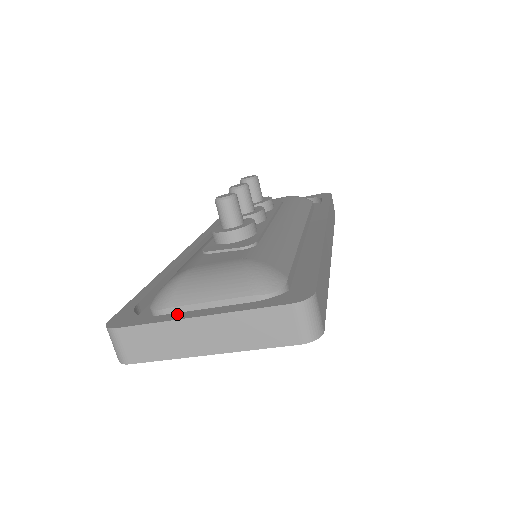
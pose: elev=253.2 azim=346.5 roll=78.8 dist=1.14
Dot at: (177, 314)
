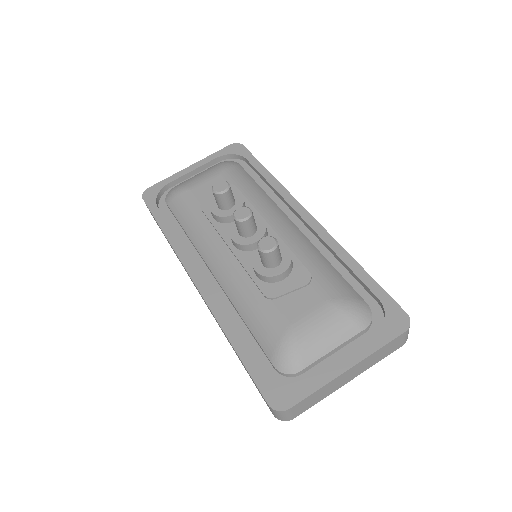
Dot at: (326, 373)
